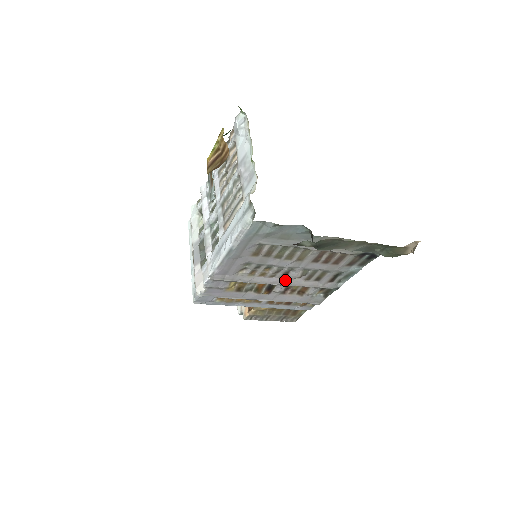
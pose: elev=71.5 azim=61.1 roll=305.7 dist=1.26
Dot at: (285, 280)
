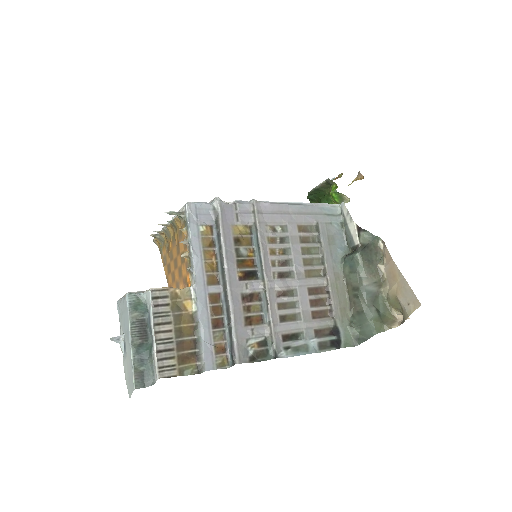
Dot at: (272, 281)
